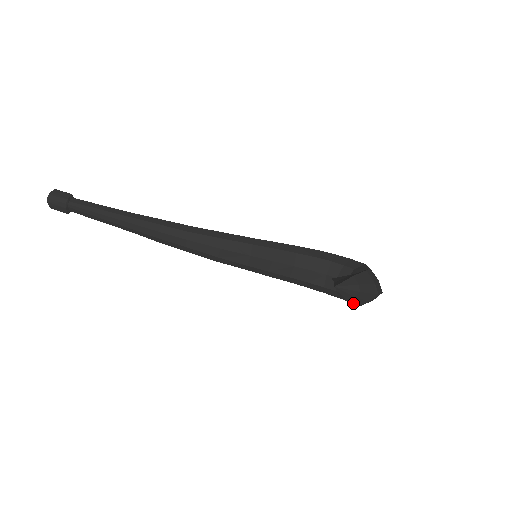
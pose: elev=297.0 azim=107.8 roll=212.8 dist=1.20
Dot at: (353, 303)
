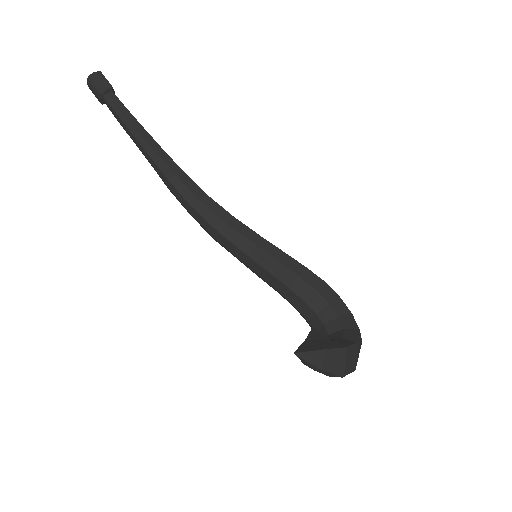
Dot at: occluded
